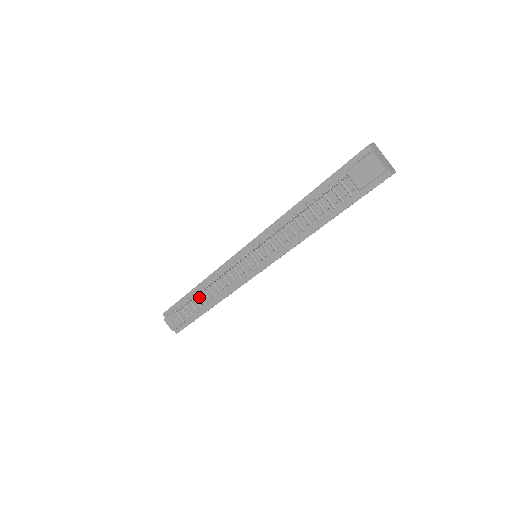
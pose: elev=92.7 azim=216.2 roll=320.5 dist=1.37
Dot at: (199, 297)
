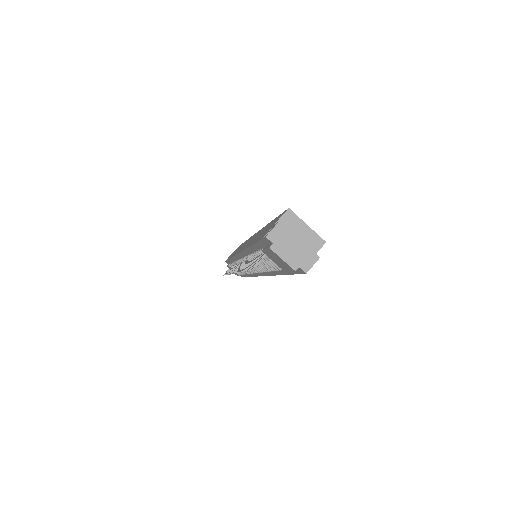
Dot at: occluded
